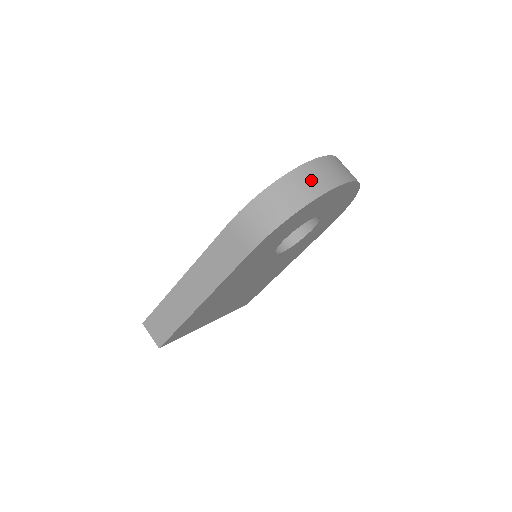
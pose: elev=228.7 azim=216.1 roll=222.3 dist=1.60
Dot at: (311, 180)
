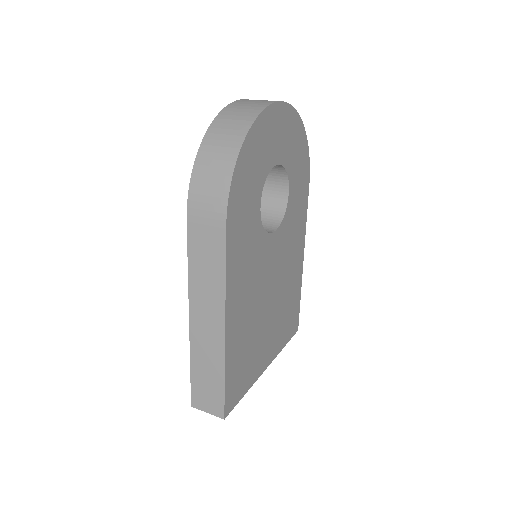
Dot at: (234, 119)
